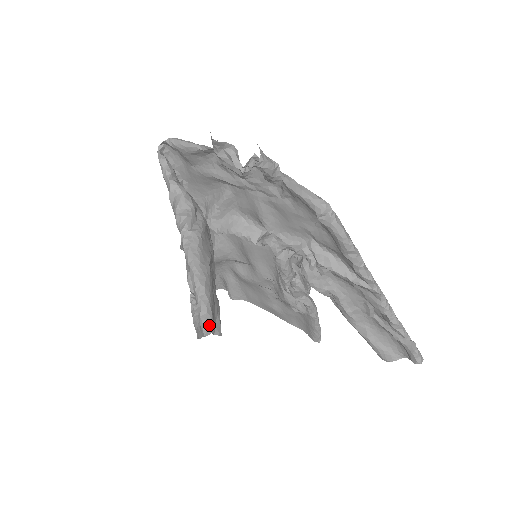
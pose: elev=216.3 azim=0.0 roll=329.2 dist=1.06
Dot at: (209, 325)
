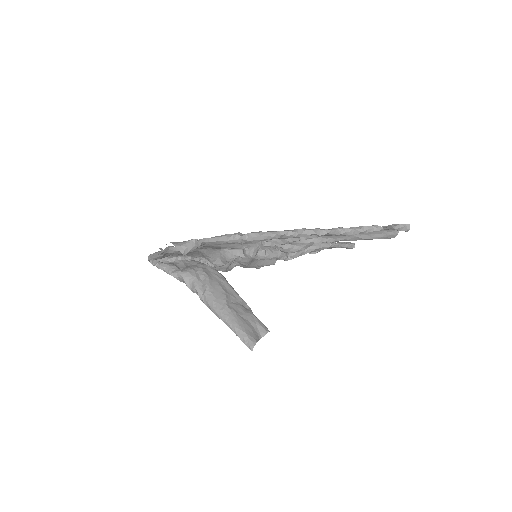
Dot at: (250, 343)
